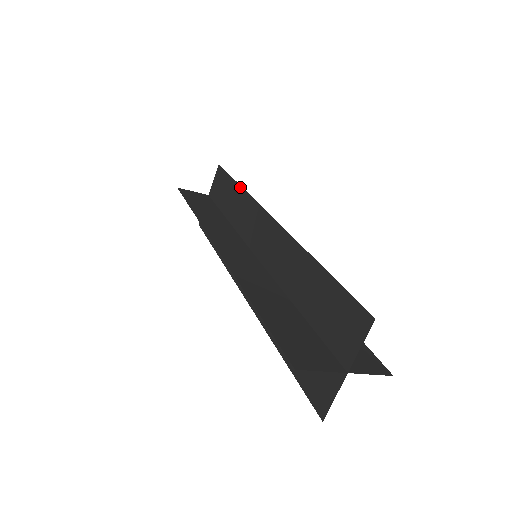
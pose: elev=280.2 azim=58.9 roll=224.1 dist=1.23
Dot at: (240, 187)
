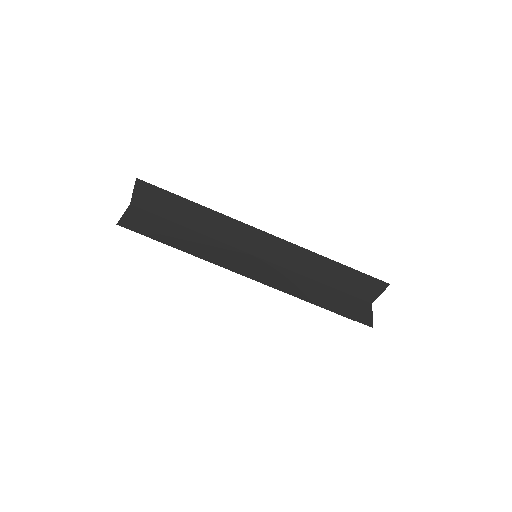
Dot at: (202, 207)
